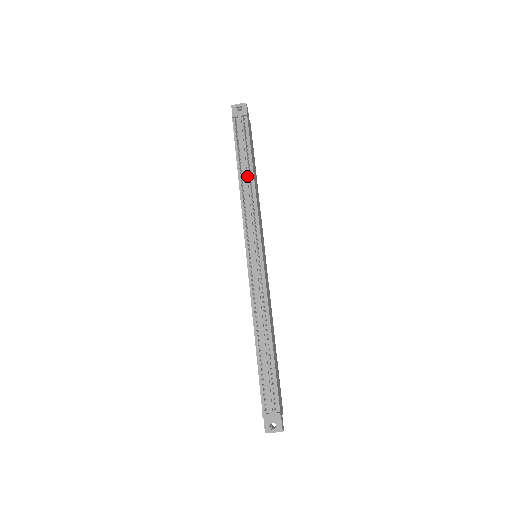
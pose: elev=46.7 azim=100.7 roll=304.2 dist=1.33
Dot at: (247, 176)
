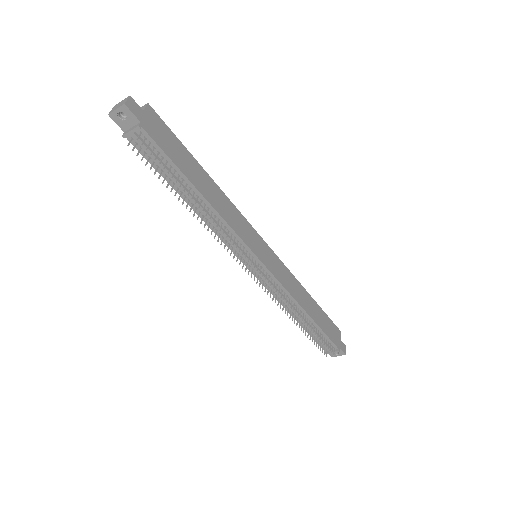
Dot at: (196, 201)
